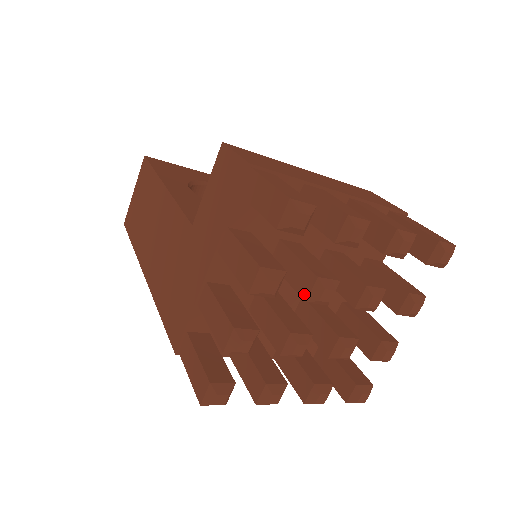
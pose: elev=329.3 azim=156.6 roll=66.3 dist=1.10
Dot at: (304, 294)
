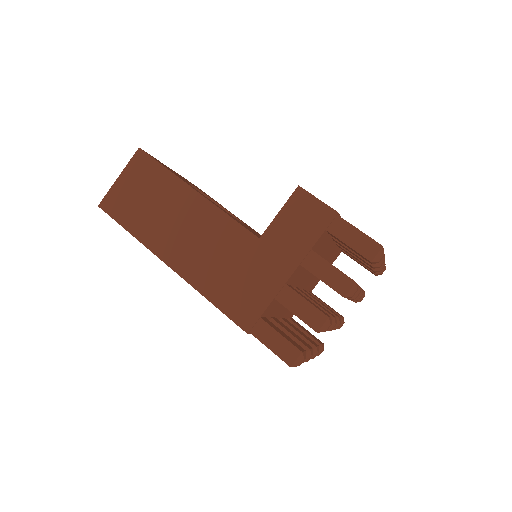
Dot at: occluded
